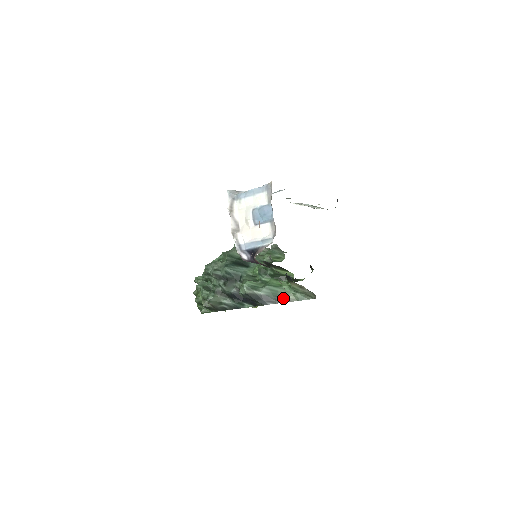
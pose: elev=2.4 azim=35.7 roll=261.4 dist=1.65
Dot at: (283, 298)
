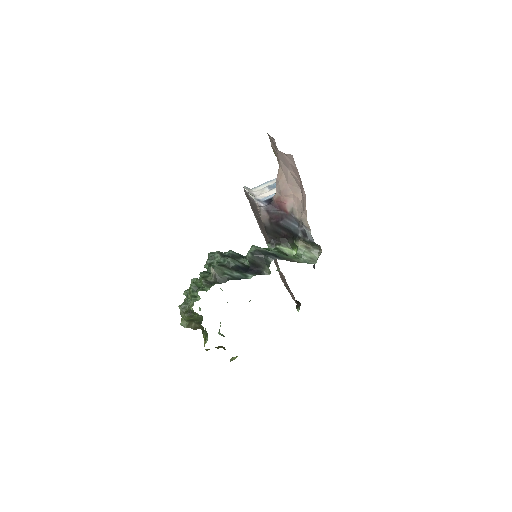
Dot at: (290, 259)
